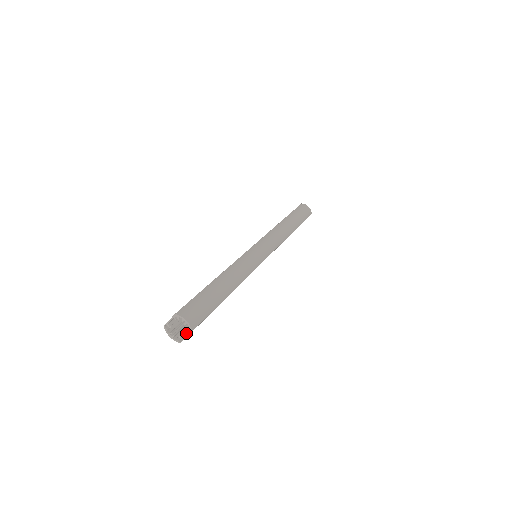
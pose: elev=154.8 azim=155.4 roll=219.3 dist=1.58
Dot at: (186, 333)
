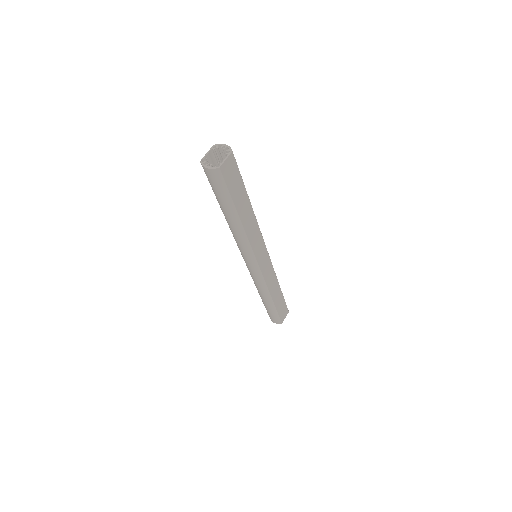
Dot at: (222, 169)
